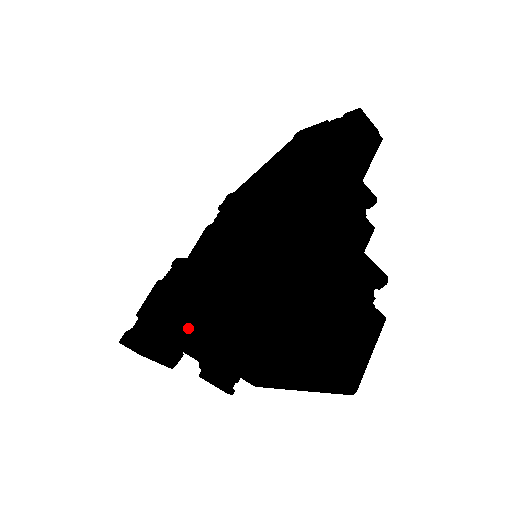
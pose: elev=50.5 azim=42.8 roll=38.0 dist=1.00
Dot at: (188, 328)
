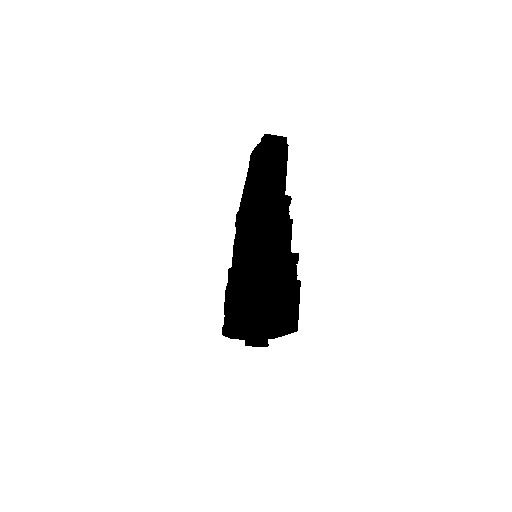
Dot at: (238, 317)
